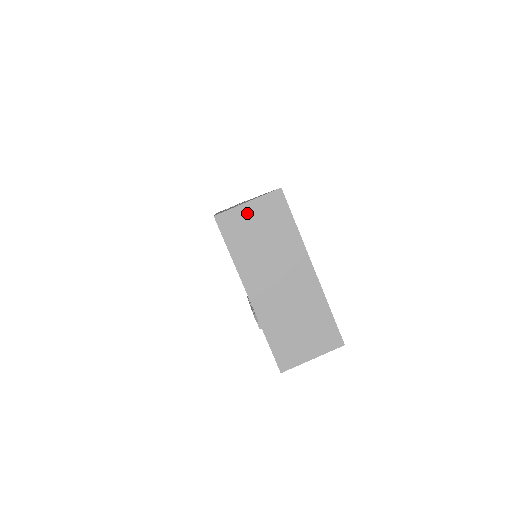
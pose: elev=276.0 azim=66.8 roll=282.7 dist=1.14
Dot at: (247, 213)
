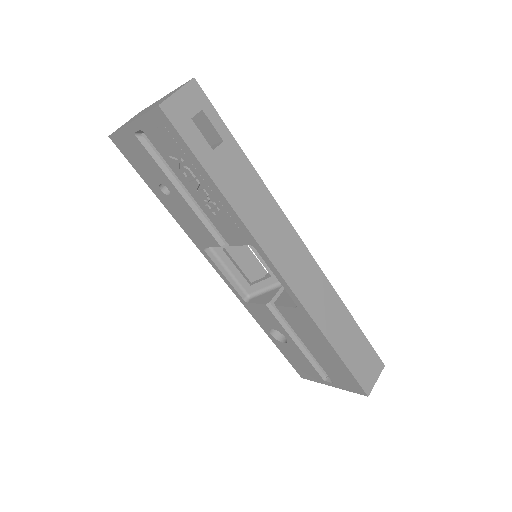
Dot at: occluded
